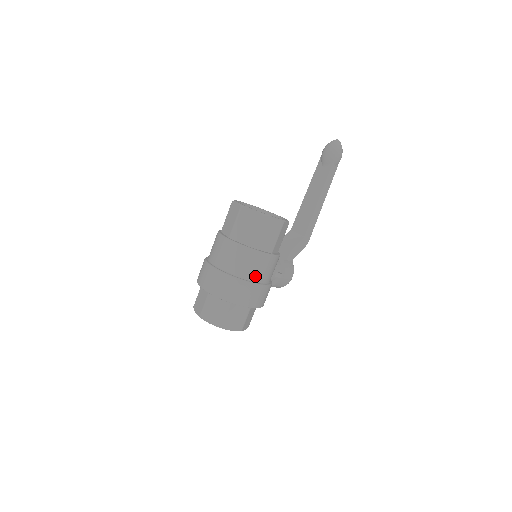
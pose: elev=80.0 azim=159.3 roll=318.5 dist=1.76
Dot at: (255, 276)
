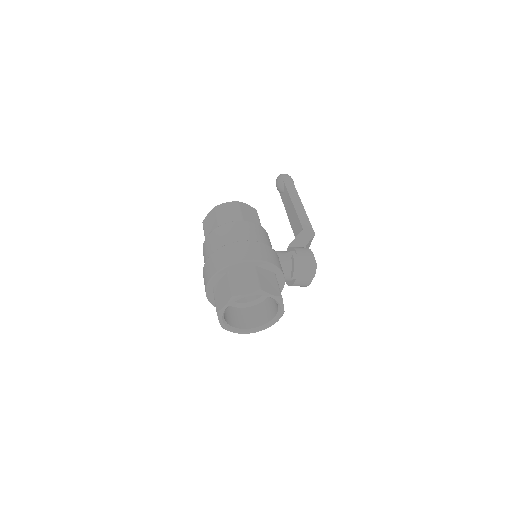
Dot at: (235, 239)
